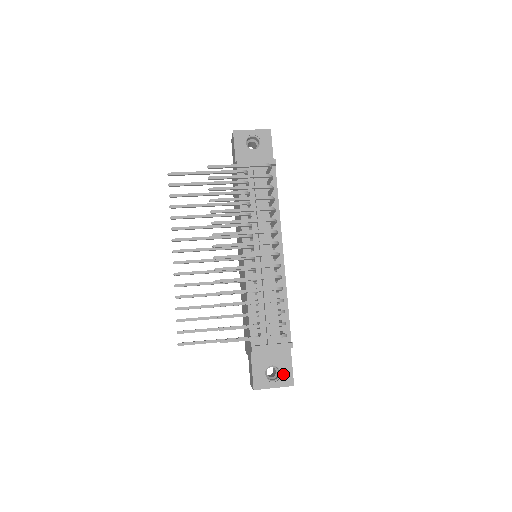
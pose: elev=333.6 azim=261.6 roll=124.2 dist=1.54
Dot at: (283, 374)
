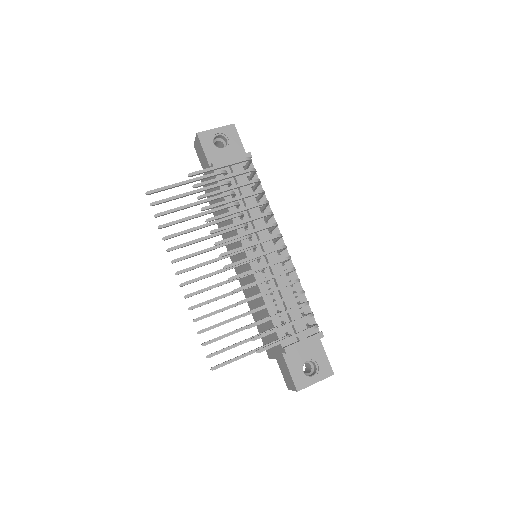
Dot at: (320, 366)
